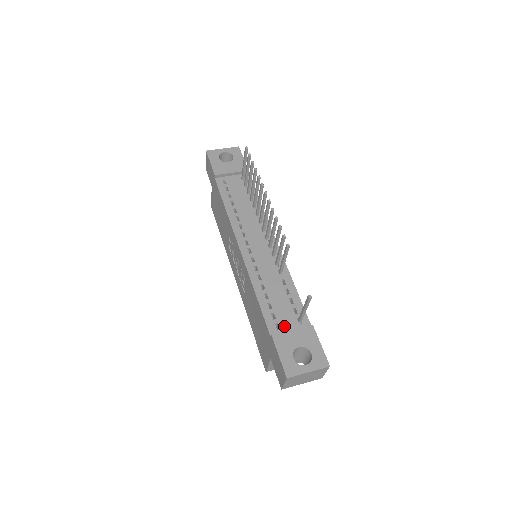
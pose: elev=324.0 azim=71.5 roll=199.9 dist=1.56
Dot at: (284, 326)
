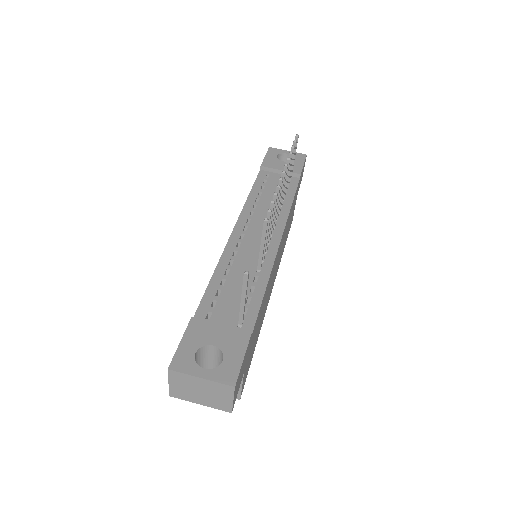
Dot at: (217, 319)
